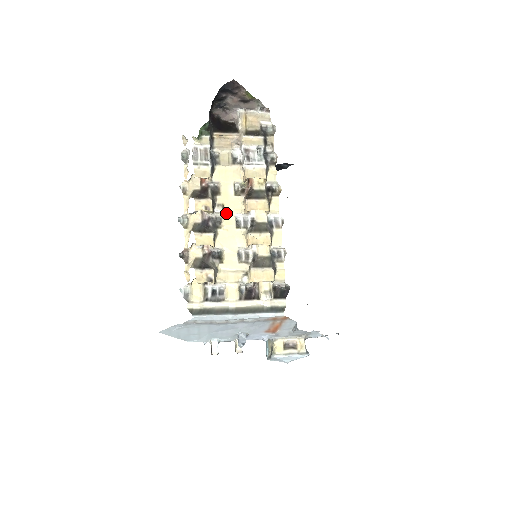
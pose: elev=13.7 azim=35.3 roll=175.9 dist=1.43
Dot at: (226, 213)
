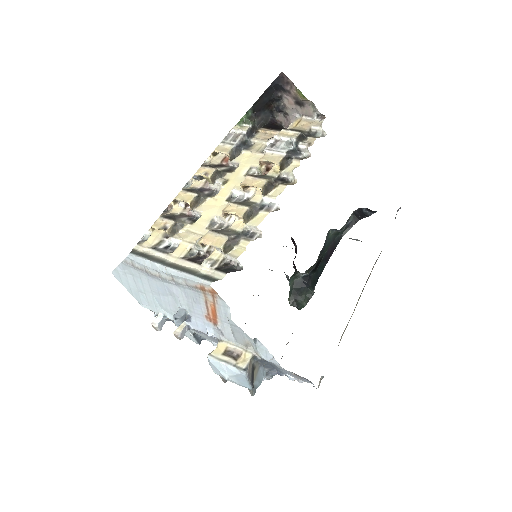
Dot at: (226, 187)
